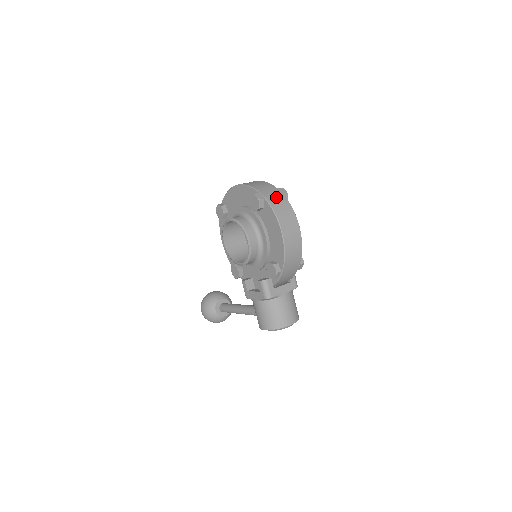
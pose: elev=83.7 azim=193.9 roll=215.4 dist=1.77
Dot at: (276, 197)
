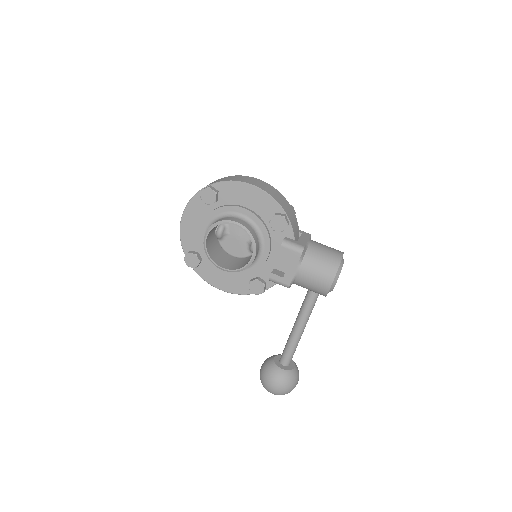
Dot at: (218, 180)
